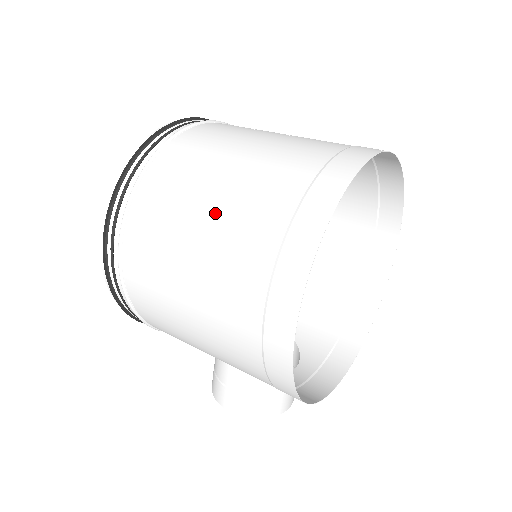
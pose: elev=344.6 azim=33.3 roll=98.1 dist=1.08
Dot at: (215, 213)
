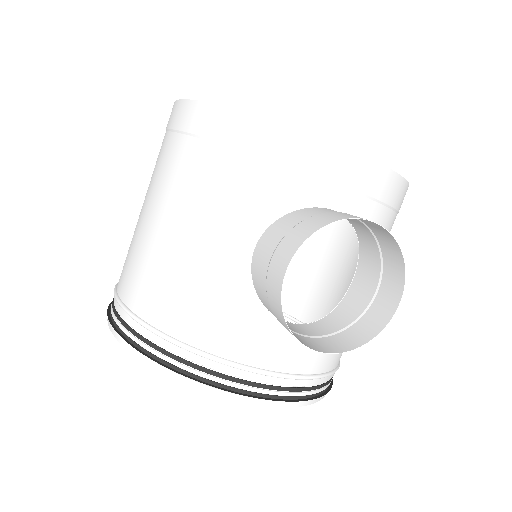
Dot at: occluded
